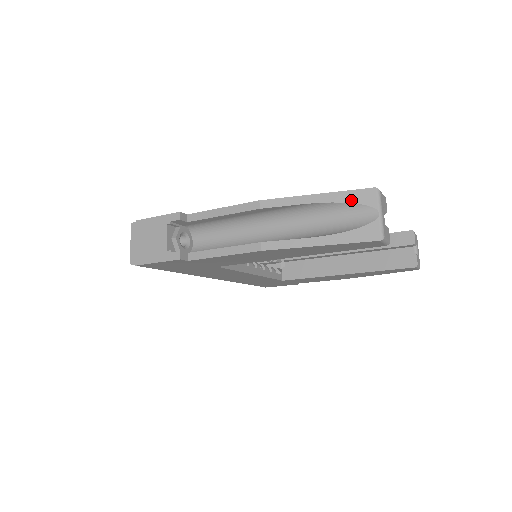
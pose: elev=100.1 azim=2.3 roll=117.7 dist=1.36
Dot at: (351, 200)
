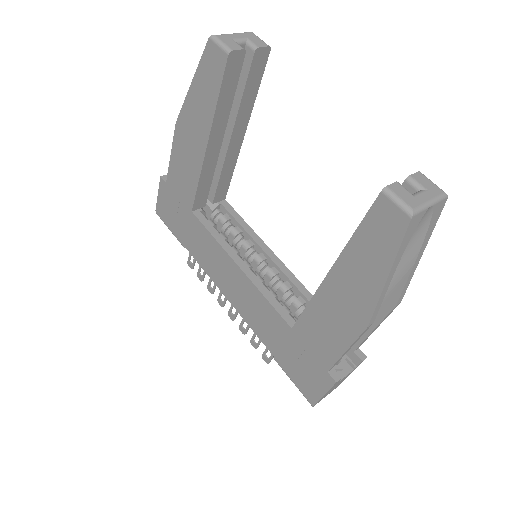
Dot at: occluded
